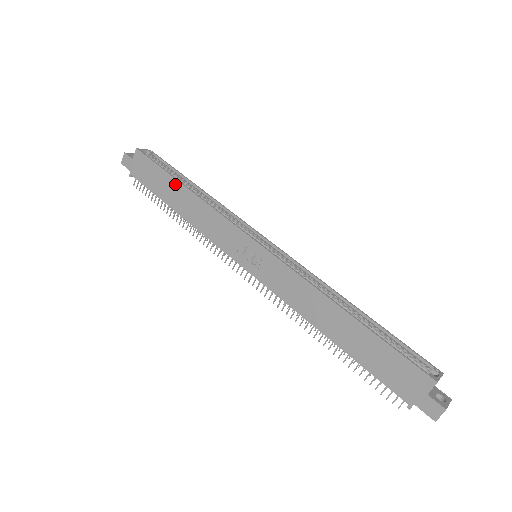
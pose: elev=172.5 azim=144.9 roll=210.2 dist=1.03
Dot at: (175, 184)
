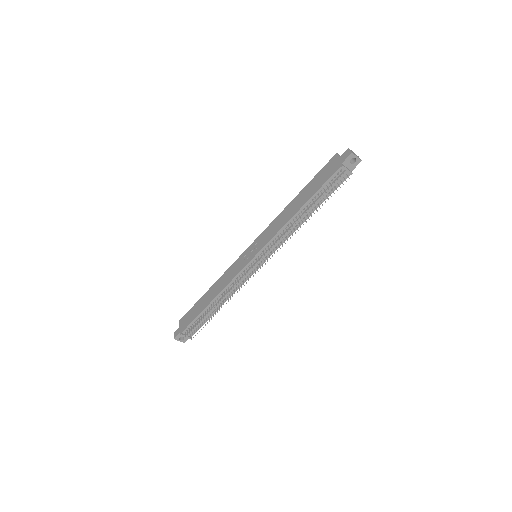
Dot at: (204, 297)
